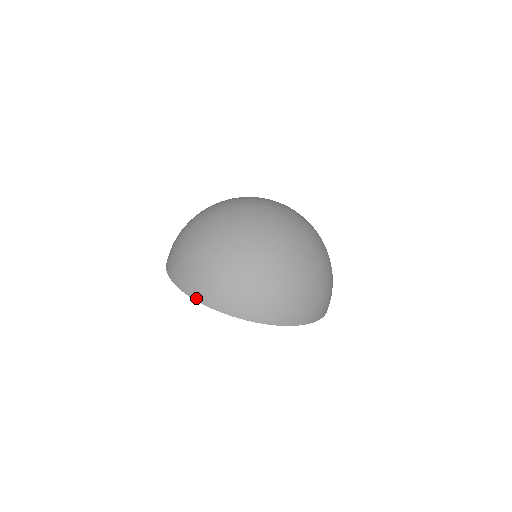
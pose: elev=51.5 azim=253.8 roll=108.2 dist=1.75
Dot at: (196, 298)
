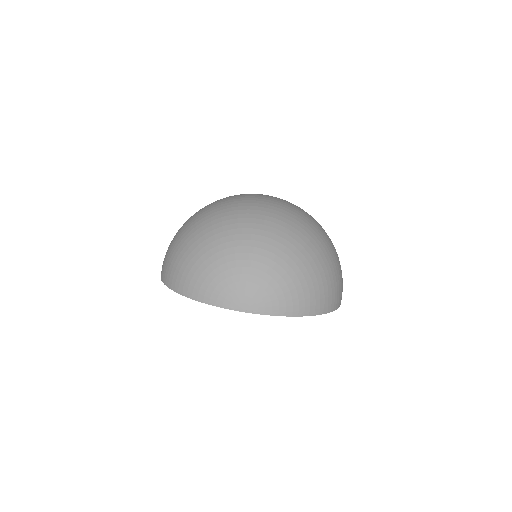
Dot at: (181, 292)
